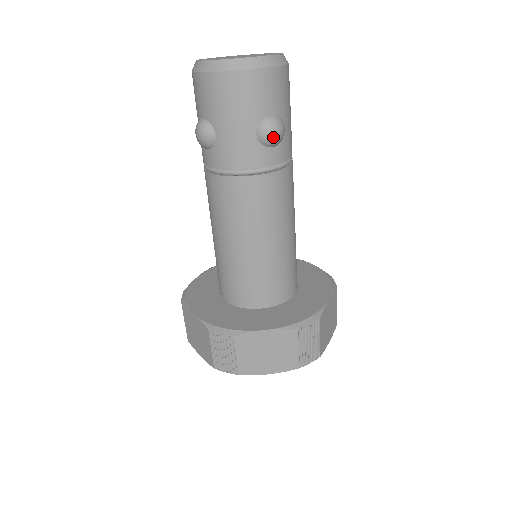
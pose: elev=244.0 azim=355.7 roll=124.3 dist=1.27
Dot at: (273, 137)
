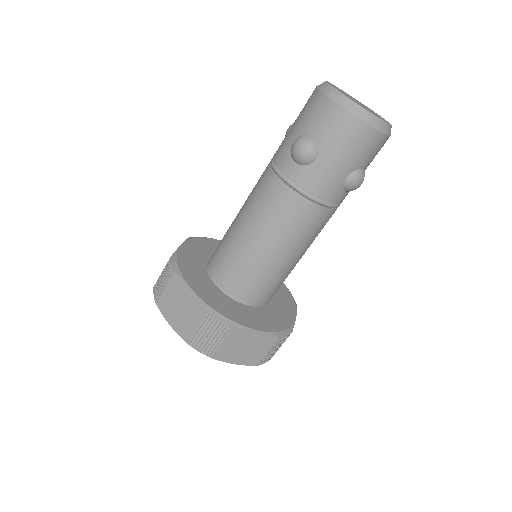
Dot at: (355, 187)
